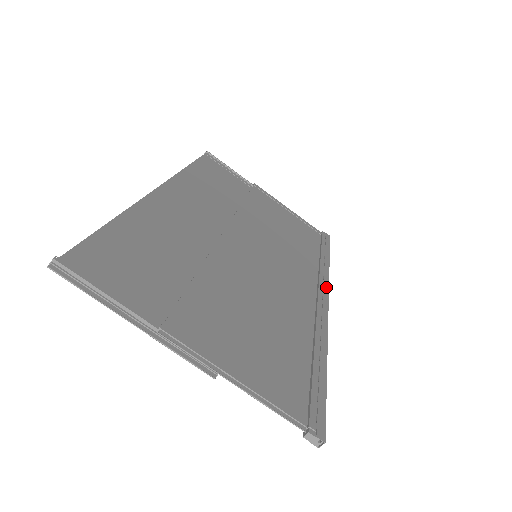
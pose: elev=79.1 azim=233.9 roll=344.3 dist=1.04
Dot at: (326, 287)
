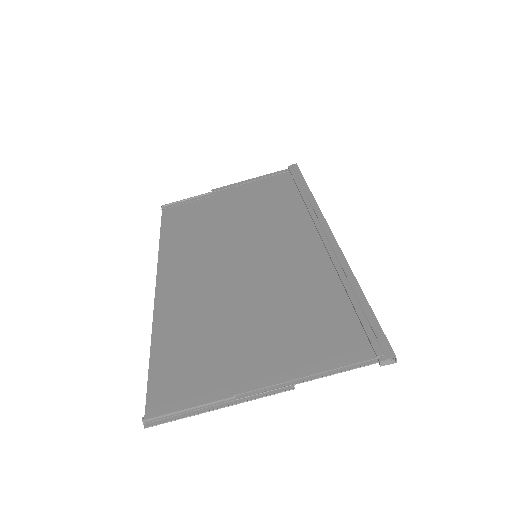
Dot at: (322, 219)
